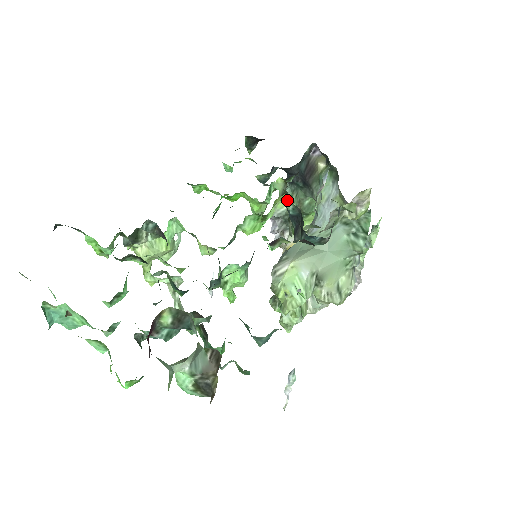
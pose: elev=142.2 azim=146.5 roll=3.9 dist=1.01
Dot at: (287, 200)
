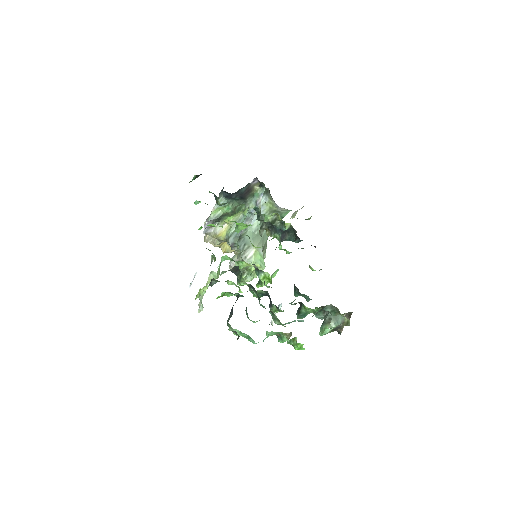
Dot at: (287, 226)
